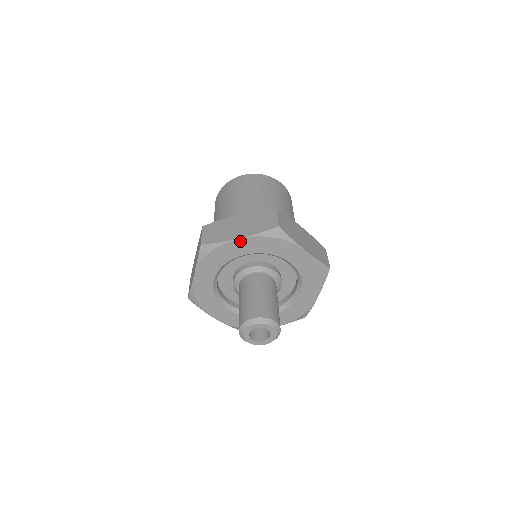
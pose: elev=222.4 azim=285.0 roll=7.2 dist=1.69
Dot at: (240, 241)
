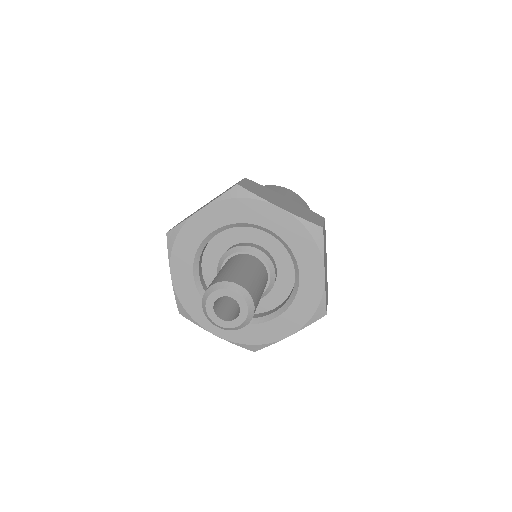
Dot at: (201, 214)
